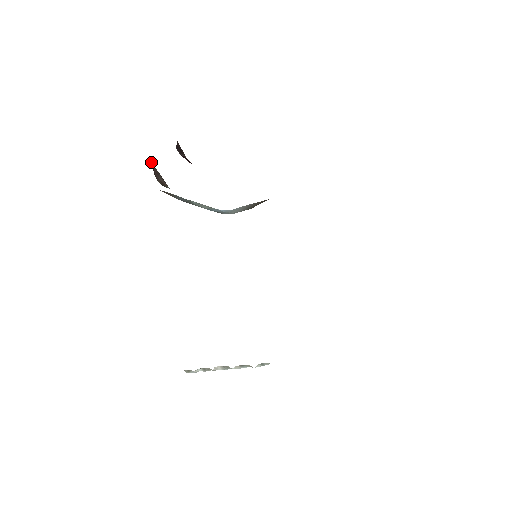
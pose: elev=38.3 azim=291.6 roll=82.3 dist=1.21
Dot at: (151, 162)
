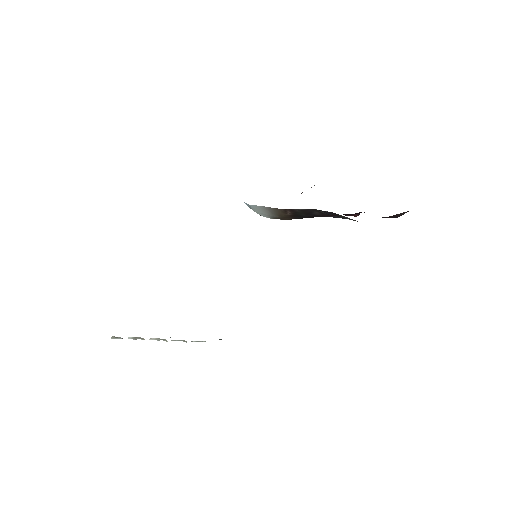
Dot at: occluded
